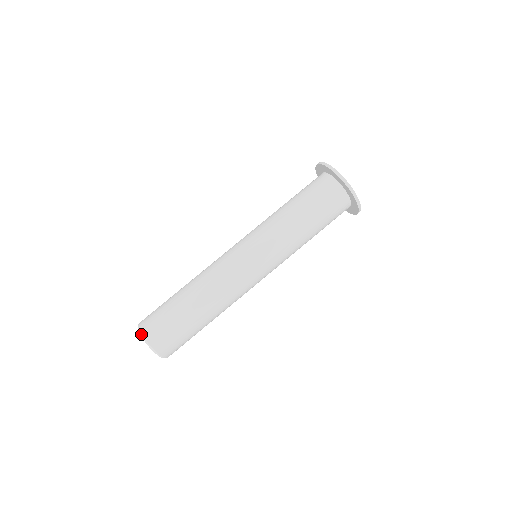
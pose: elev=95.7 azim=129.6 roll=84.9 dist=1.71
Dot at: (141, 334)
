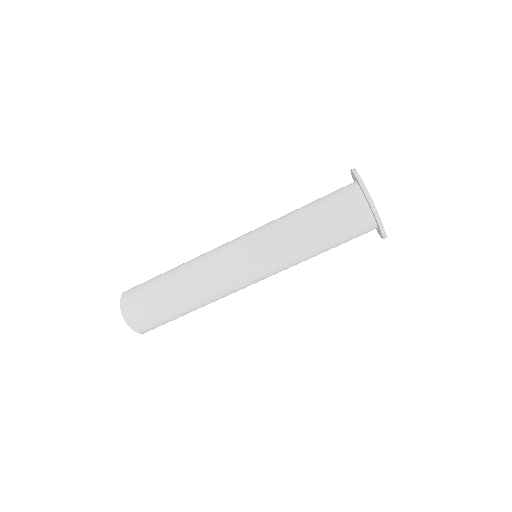
Dot at: (123, 317)
